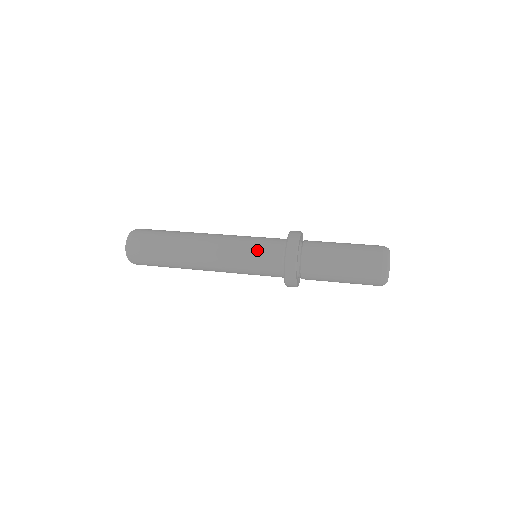
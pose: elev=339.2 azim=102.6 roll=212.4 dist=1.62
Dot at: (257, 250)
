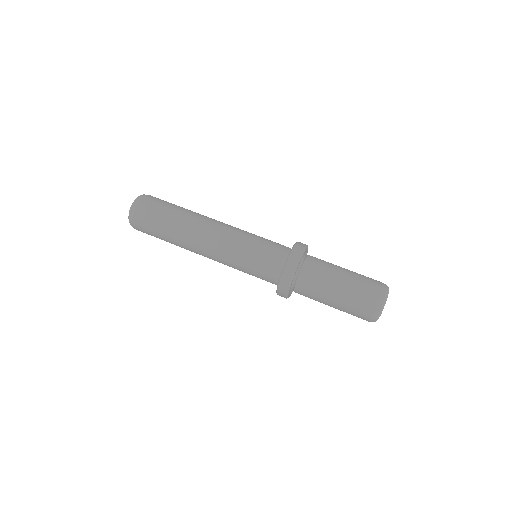
Dot at: (260, 248)
